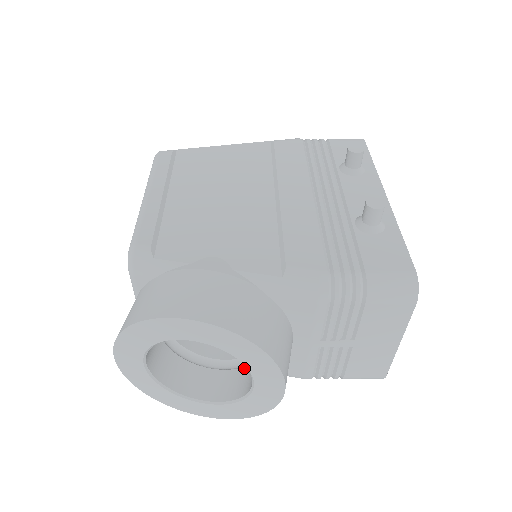
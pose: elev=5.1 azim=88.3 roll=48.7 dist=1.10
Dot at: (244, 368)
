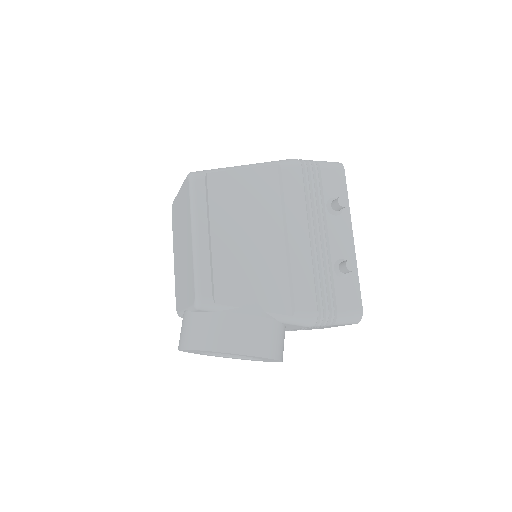
Dot at: occluded
